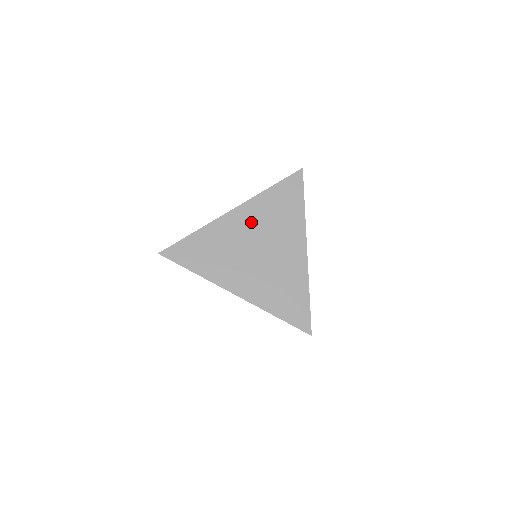
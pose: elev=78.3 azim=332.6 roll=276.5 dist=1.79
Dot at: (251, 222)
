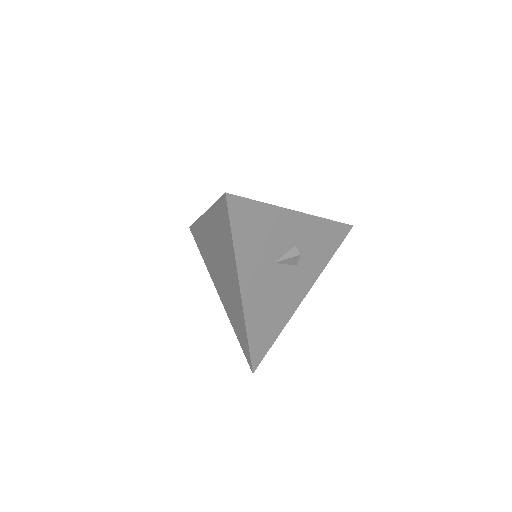
Dot at: (212, 235)
